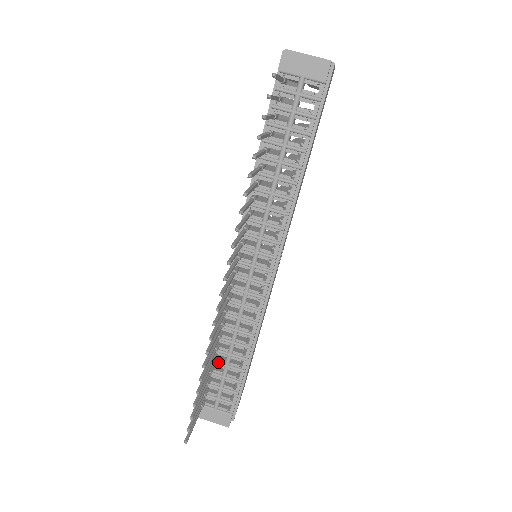
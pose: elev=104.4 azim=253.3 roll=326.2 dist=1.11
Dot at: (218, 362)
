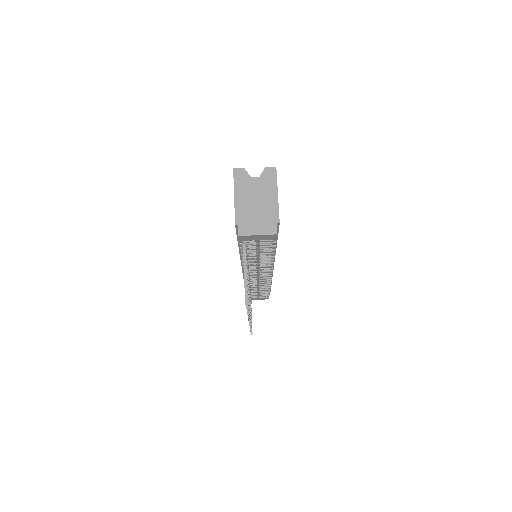
Dot at: occluded
